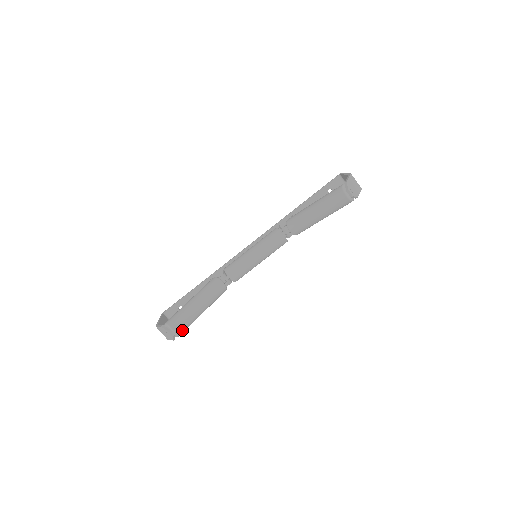
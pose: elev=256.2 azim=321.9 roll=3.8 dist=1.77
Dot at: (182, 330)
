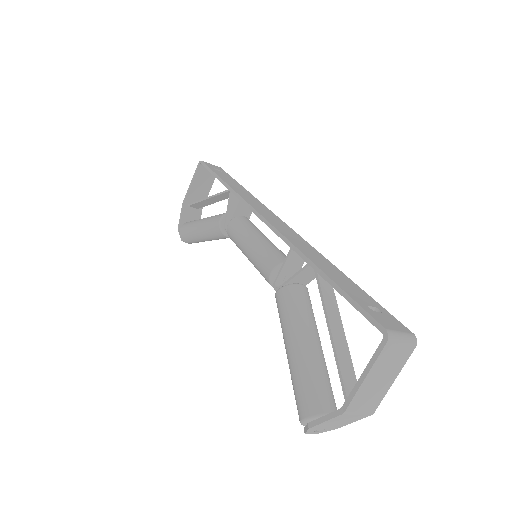
Dot at: occluded
